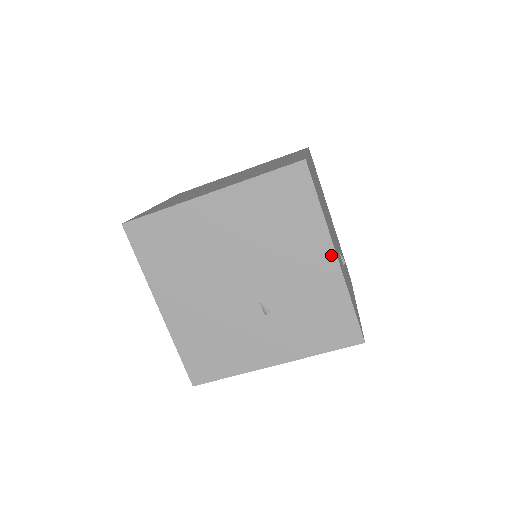
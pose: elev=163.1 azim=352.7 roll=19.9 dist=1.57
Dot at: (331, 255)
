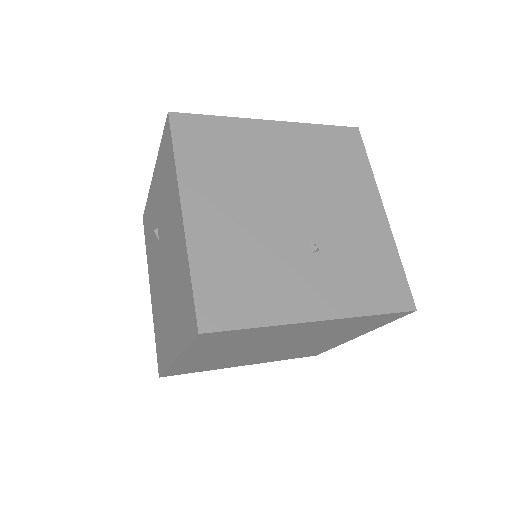
Dot at: (380, 209)
